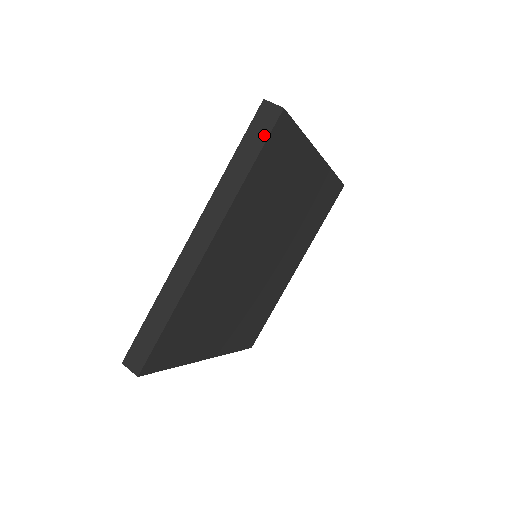
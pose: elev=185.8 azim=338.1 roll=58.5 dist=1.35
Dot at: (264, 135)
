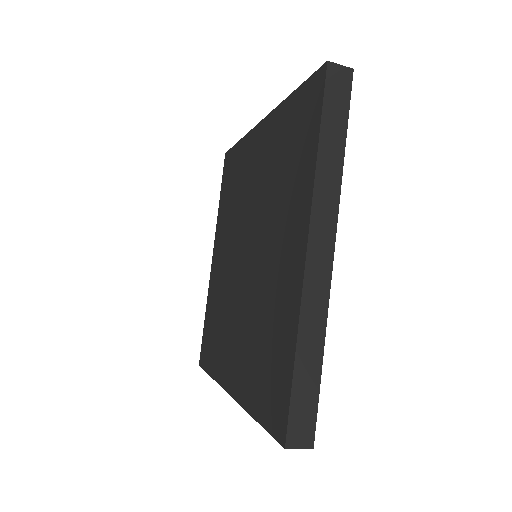
Dot at: (345, 104)
